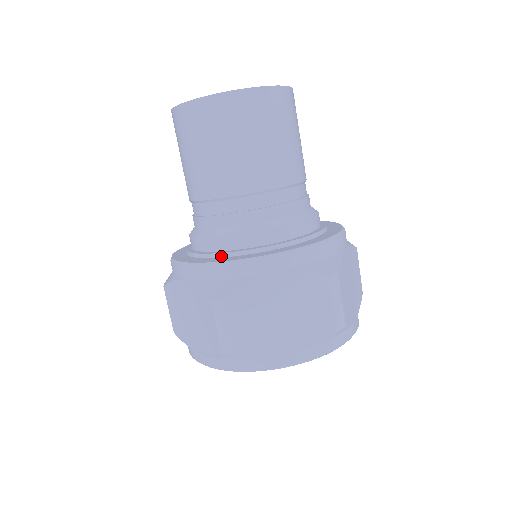
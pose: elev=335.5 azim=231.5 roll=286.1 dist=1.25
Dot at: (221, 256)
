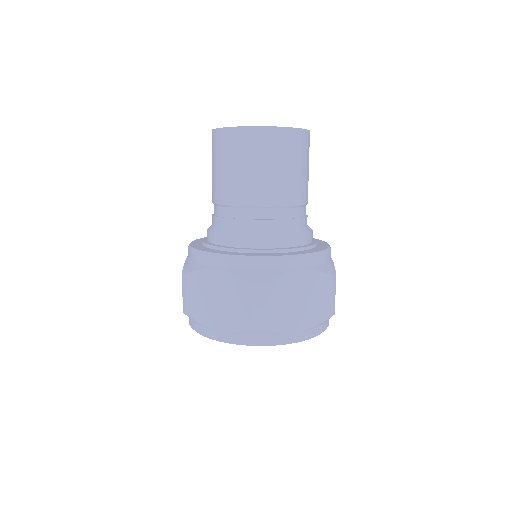
Dot at: (205, 246)
